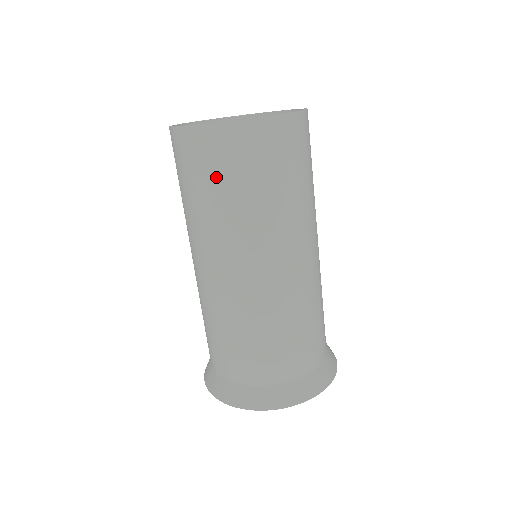
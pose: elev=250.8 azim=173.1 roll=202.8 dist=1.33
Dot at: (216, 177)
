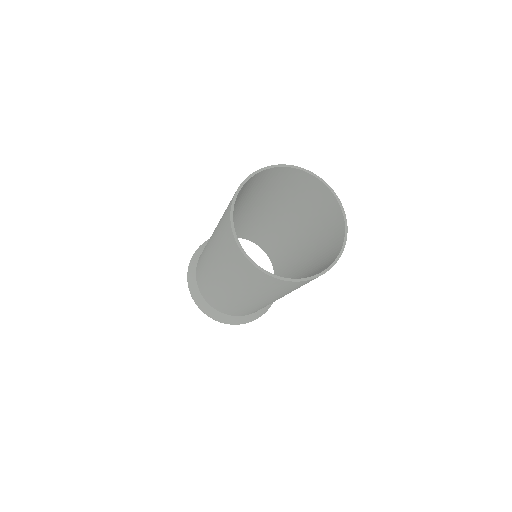
Dot at: occluded
